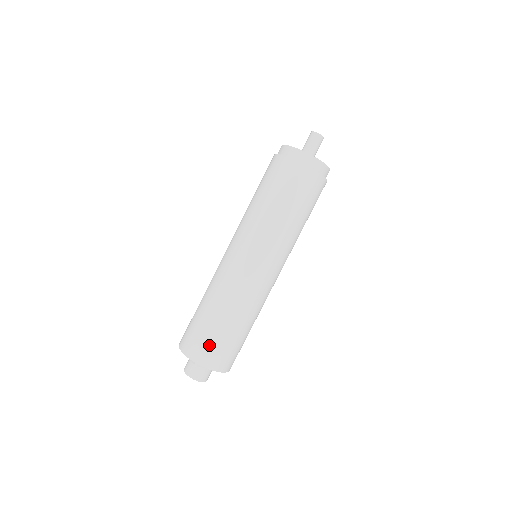
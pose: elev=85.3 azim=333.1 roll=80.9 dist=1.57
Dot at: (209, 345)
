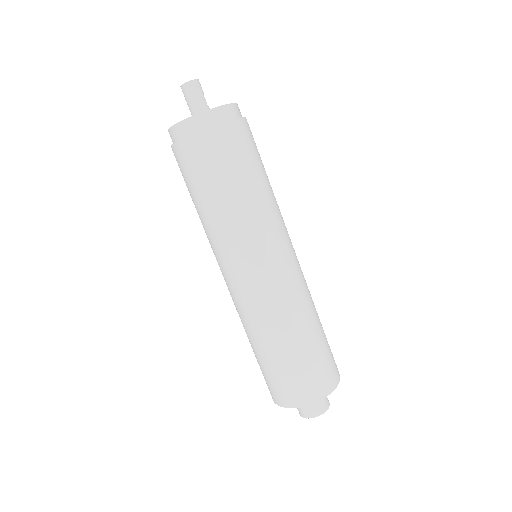
Dot at: (289, 383)
